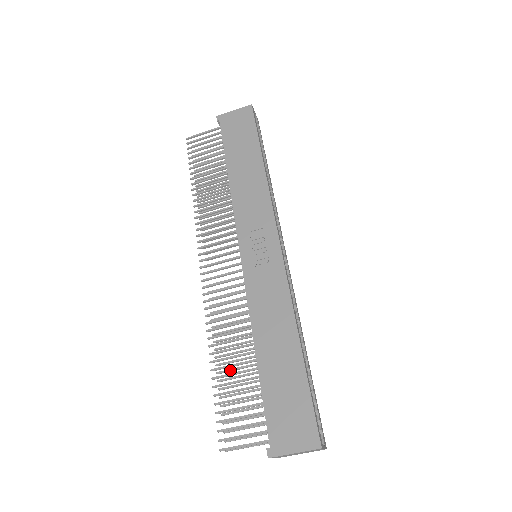
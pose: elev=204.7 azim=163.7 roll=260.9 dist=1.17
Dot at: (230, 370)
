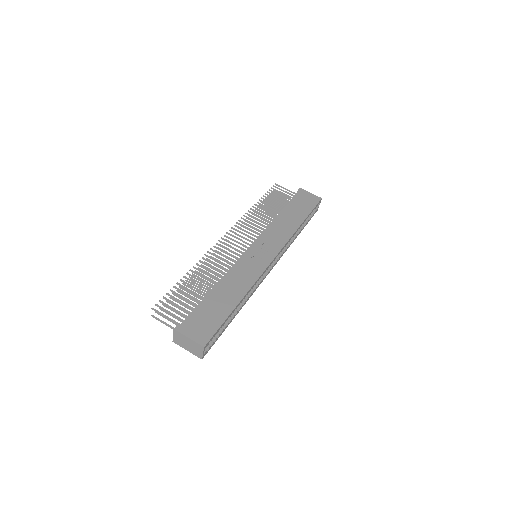
Dot at: (191, 288)
